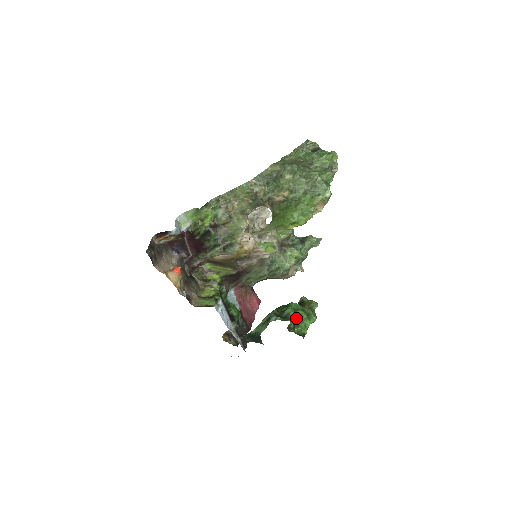
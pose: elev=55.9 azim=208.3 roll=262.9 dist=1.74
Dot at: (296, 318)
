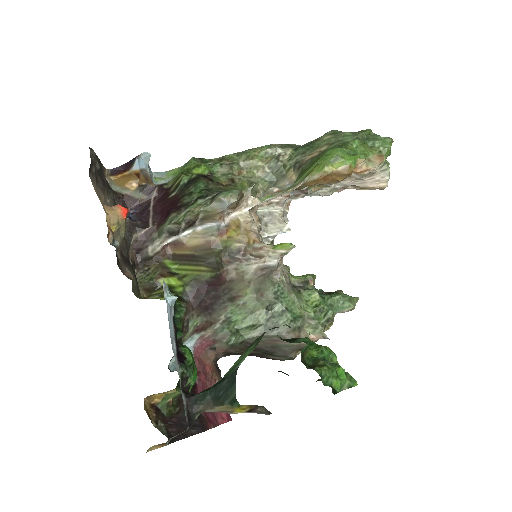
Dot at: (319, 351)
